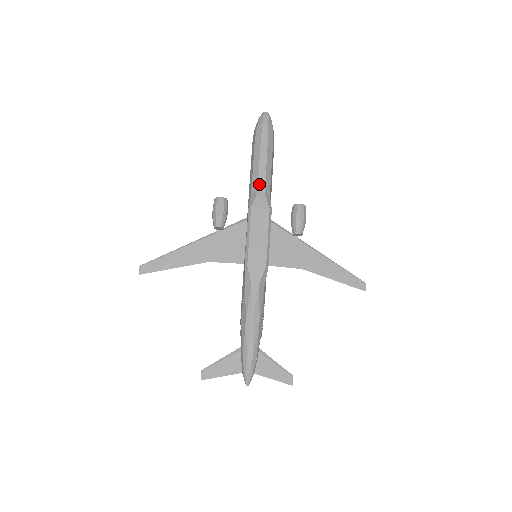
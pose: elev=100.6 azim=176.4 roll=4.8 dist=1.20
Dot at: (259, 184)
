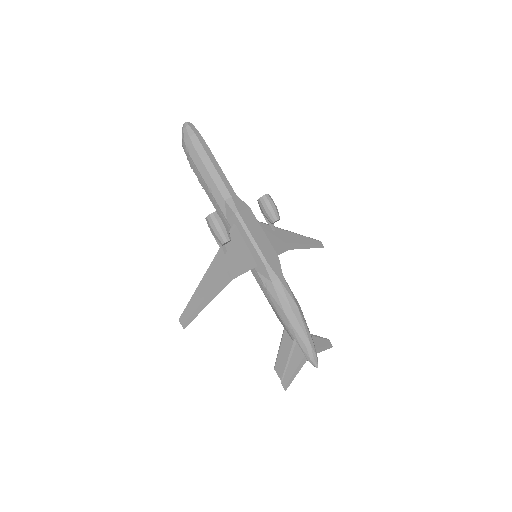
Dot at: (228, 189)
